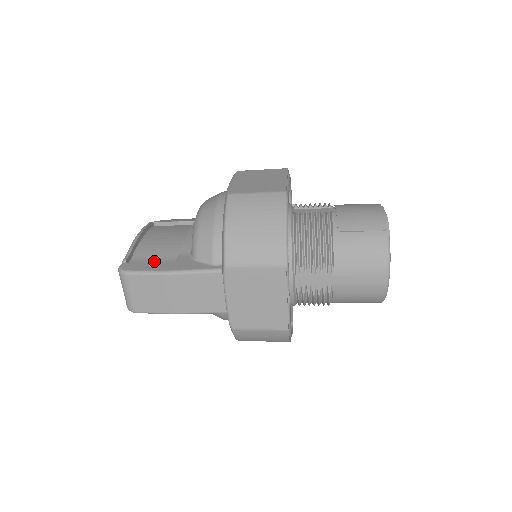
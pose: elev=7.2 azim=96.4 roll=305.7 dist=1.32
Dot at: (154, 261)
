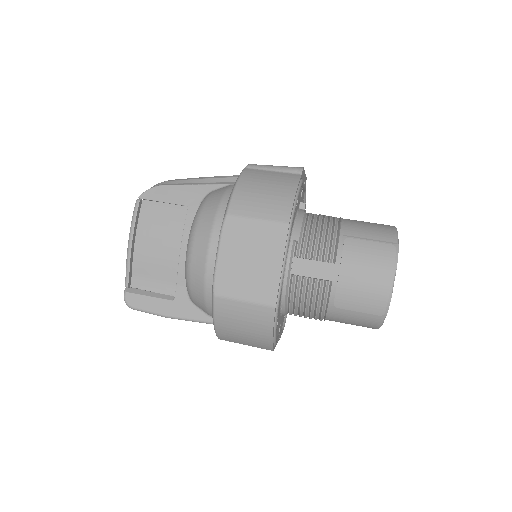
Dot at: (154, 285)
